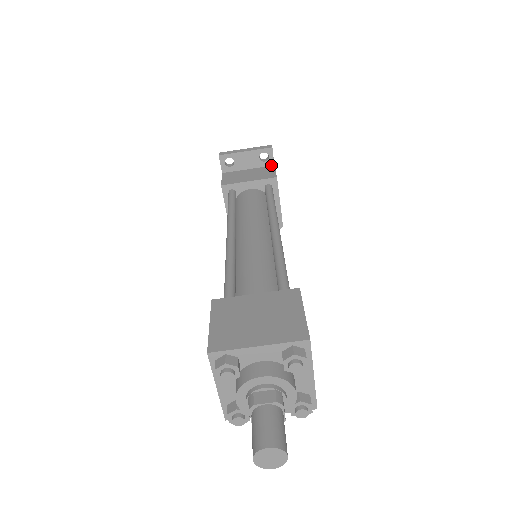
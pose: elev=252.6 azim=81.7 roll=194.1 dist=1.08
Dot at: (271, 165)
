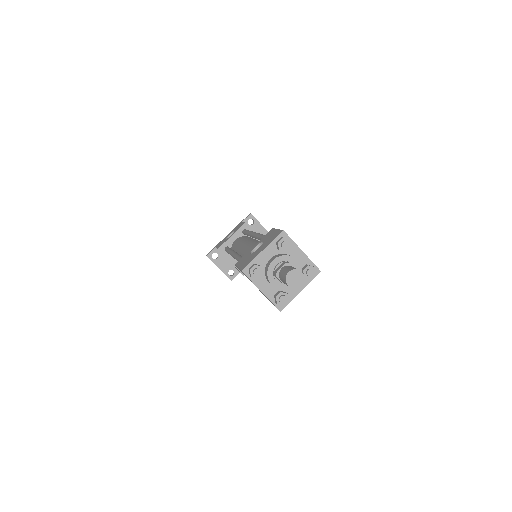
Dot at: occluded
